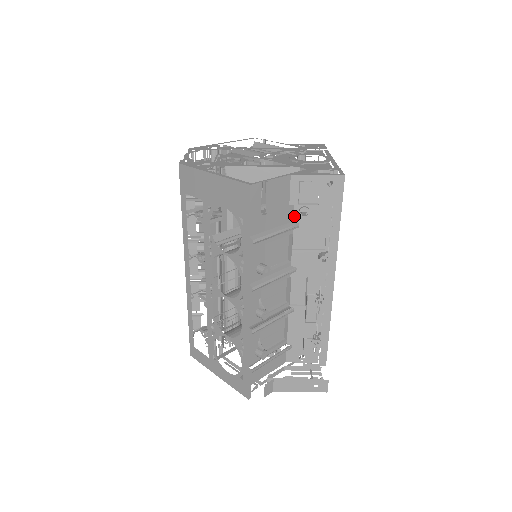
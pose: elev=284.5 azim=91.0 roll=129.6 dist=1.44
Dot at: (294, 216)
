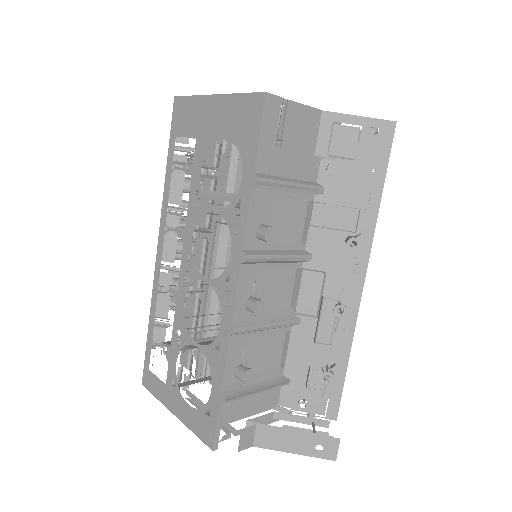
Dot at: (319, 175)
